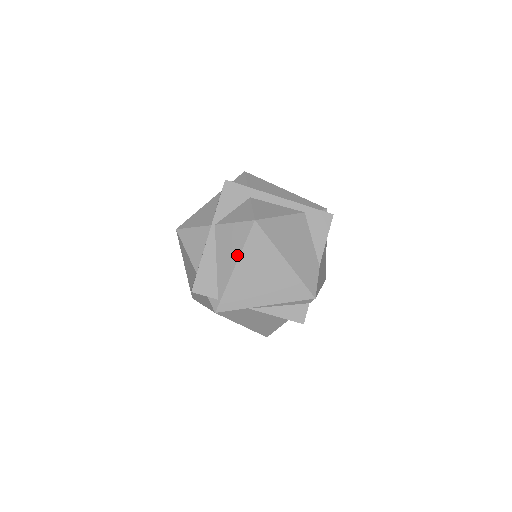
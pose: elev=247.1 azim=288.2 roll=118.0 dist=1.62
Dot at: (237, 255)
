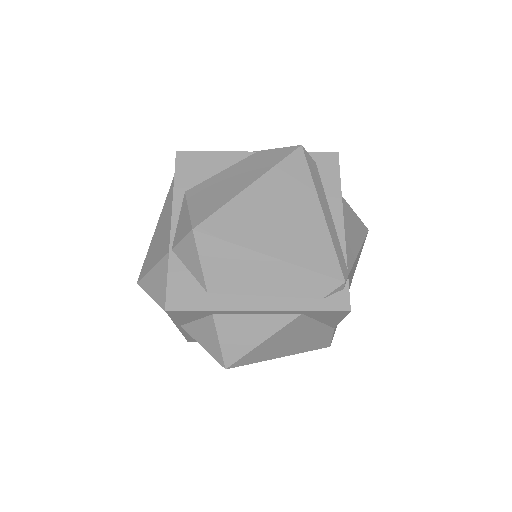
Dot at: occluded
